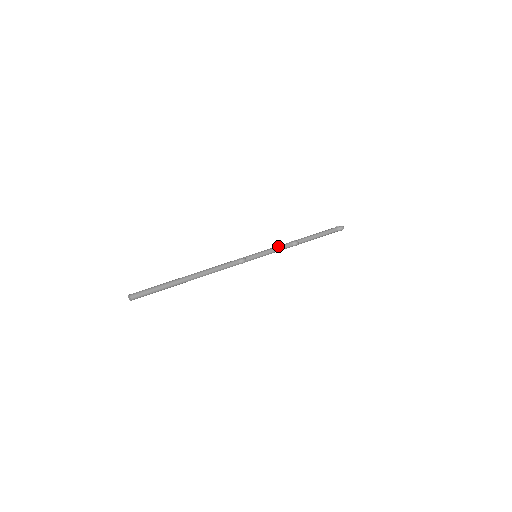
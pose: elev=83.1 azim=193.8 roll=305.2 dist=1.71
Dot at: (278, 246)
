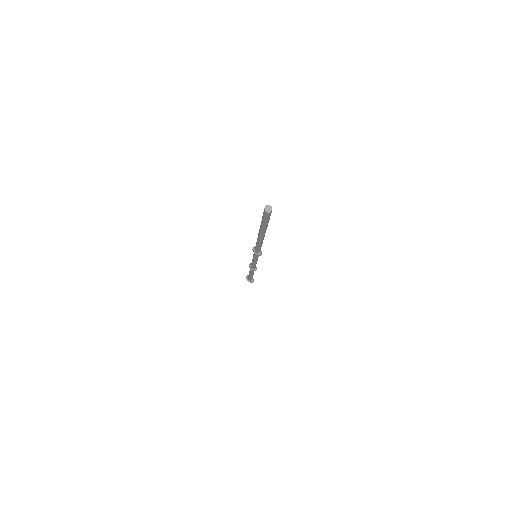
Dot at: occluded
